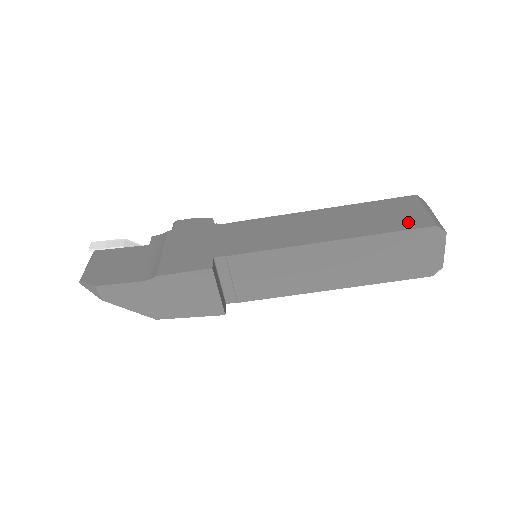
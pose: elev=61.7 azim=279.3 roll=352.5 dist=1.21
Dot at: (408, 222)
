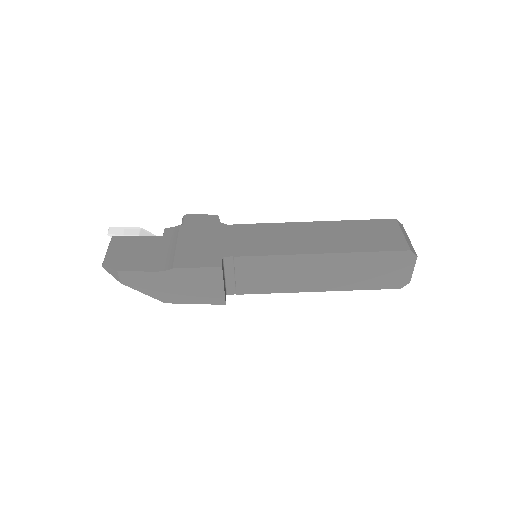
Dot at: (388, 244)
